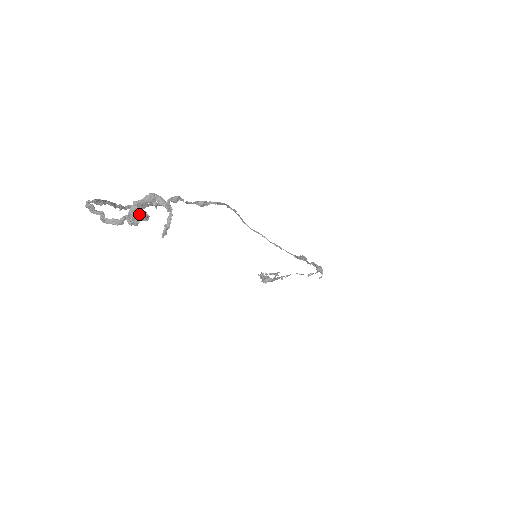
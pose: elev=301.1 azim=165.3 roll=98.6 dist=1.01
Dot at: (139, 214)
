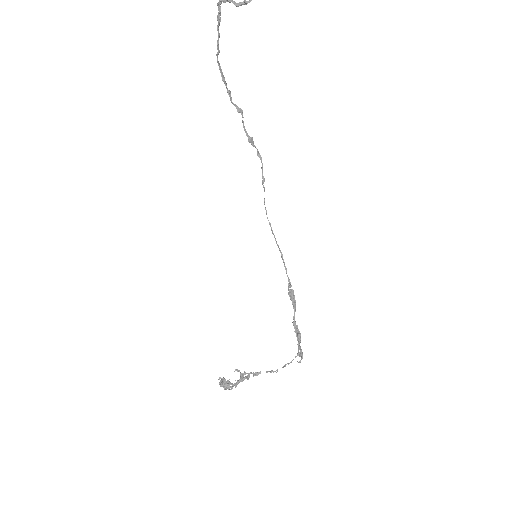
Dot at: out of frame
